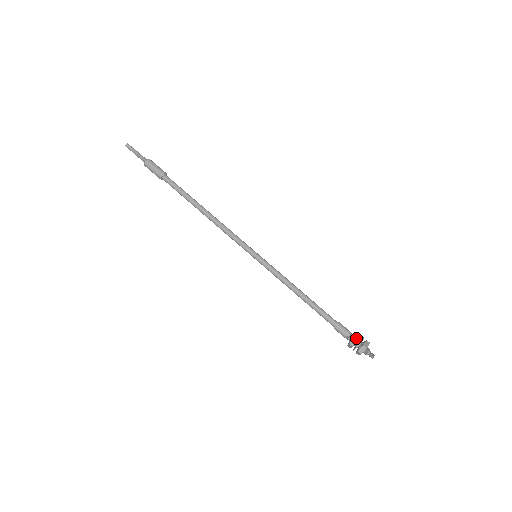
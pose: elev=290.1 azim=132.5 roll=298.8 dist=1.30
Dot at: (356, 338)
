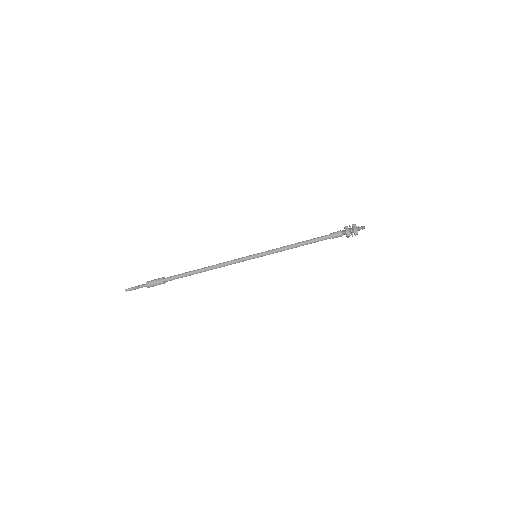
Dot at: (348, 236)
